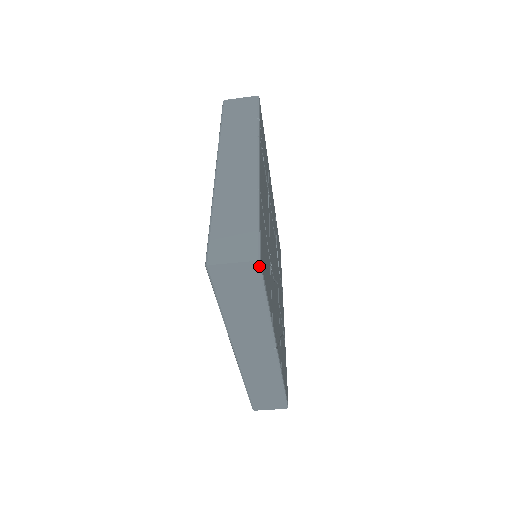
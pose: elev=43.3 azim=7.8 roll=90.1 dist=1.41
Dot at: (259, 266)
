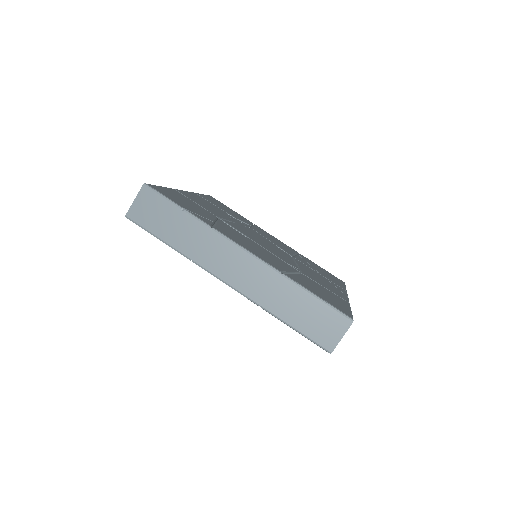
Dot at: (353, 320)
